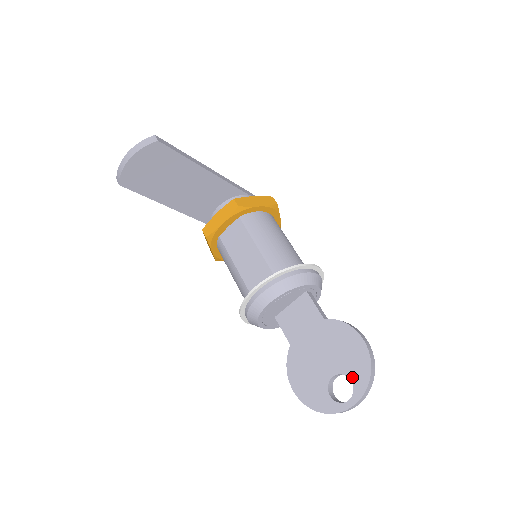
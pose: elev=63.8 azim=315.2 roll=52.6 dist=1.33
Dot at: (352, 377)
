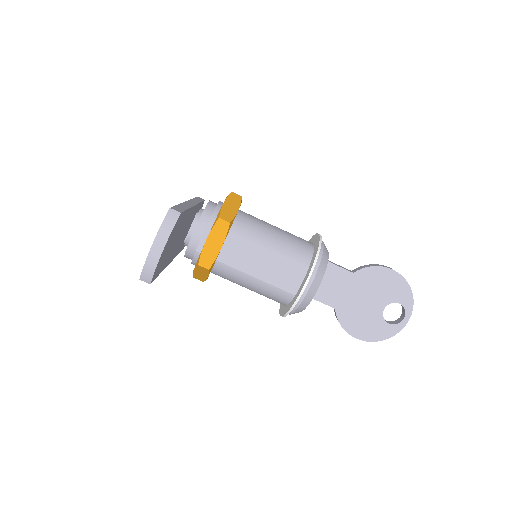
Dot at: (399, 301)
